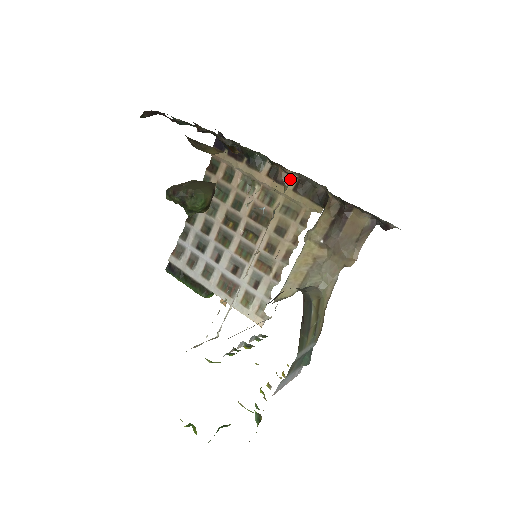
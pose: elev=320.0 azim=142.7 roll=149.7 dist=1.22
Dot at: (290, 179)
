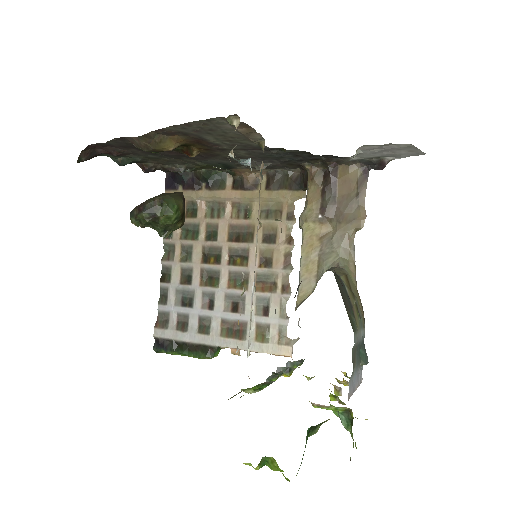
Dot at: (258, 181)
